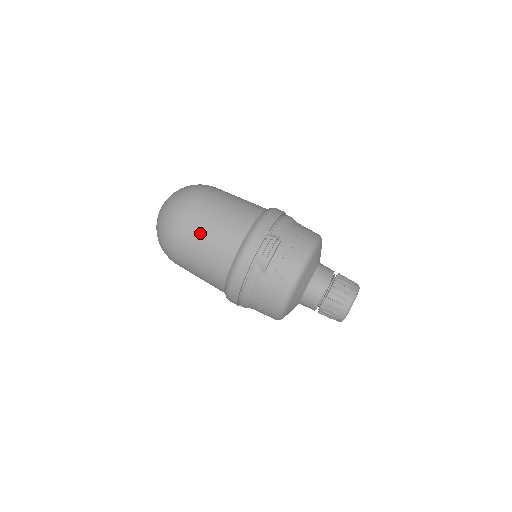
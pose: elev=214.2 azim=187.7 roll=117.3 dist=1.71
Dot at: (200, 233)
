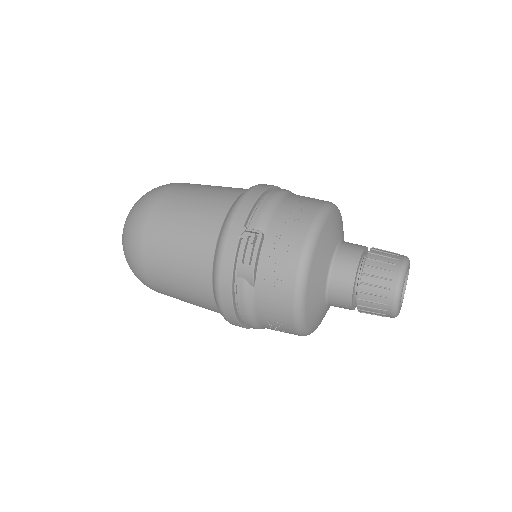
Dot at: (163, 255)
